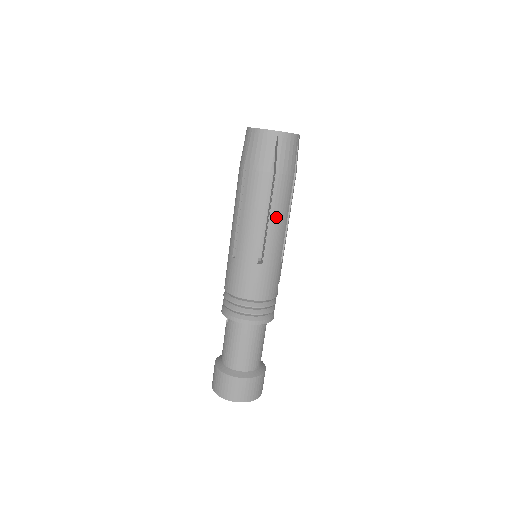
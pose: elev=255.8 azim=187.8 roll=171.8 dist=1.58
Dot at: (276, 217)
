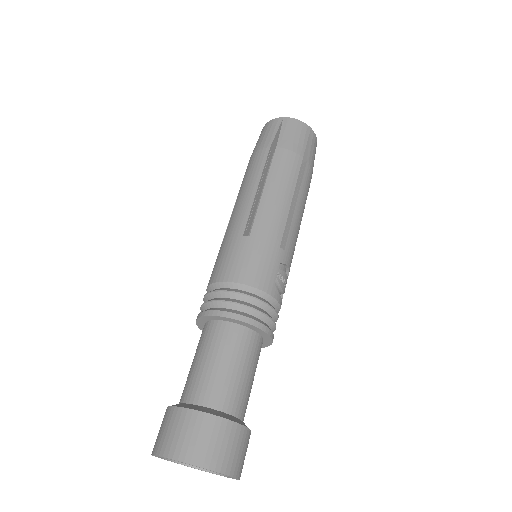
Dot at: (273, 188)
